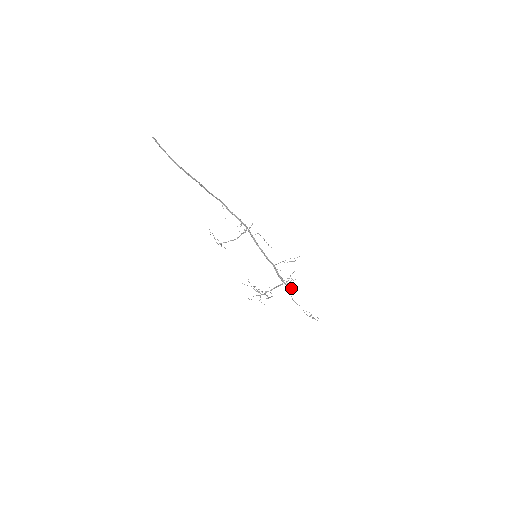
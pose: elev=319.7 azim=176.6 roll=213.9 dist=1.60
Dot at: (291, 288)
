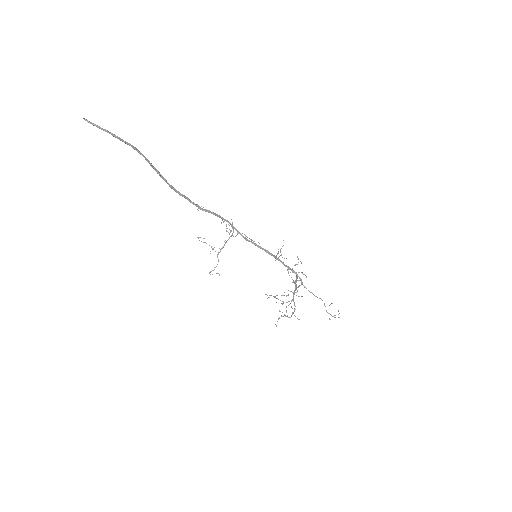
Dot at: occluded
